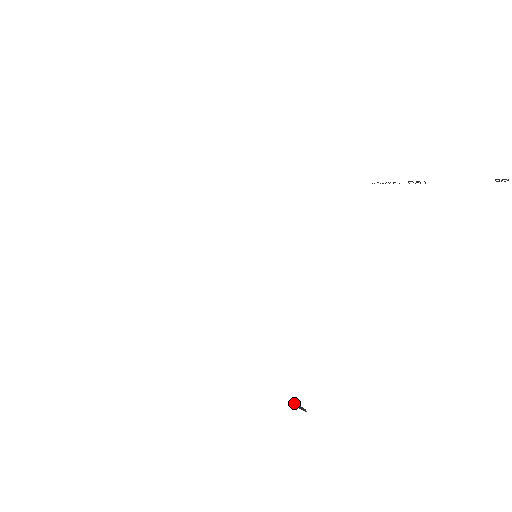
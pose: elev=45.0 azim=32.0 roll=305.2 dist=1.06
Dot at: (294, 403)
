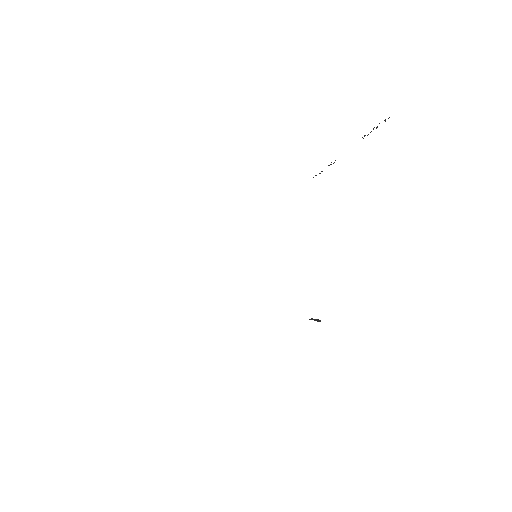
Dot at: occluded
